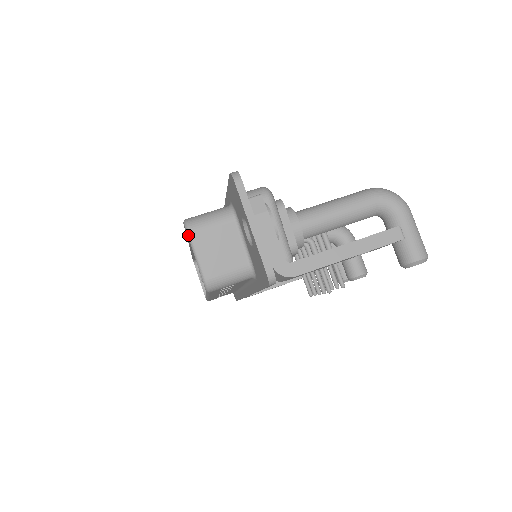
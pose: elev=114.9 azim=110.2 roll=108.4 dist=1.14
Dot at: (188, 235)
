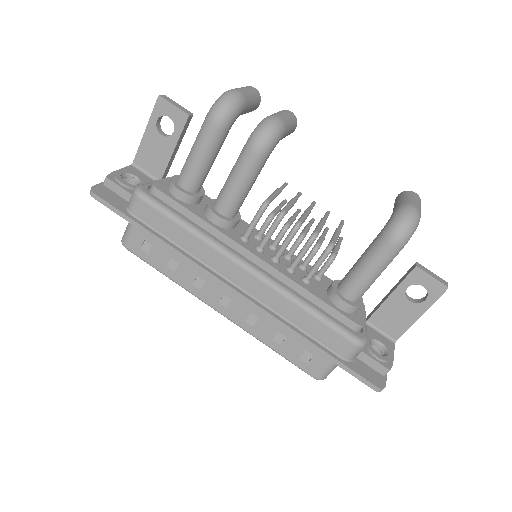
Dot at: occluded
